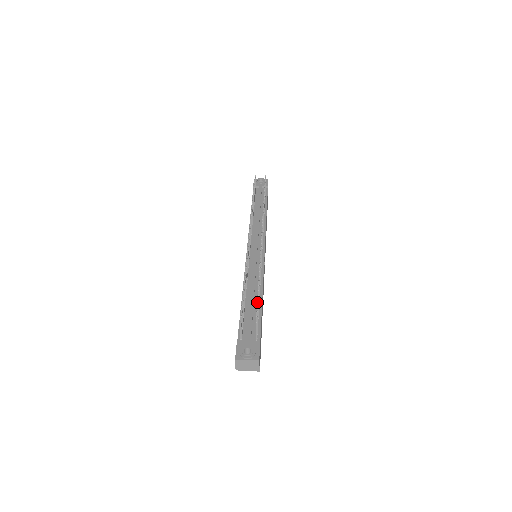
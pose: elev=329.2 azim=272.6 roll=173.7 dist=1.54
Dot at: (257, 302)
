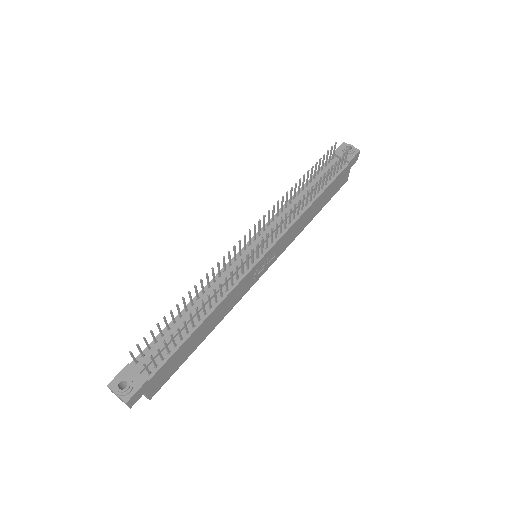
Dot at: (170, 335)
